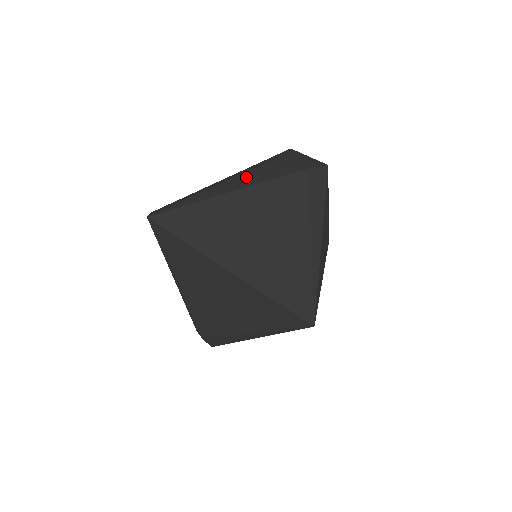
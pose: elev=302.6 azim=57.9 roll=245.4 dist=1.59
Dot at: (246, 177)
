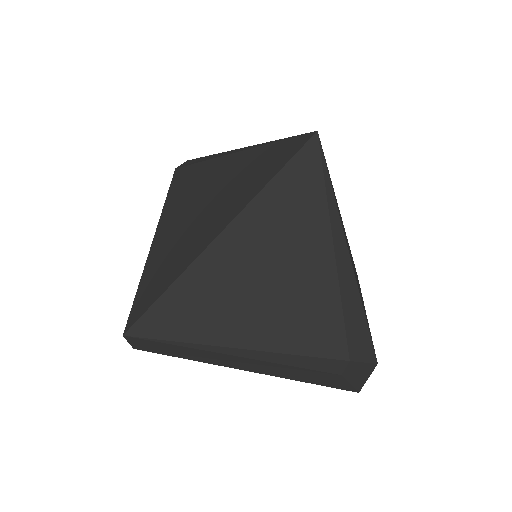
Dot at: occluded
